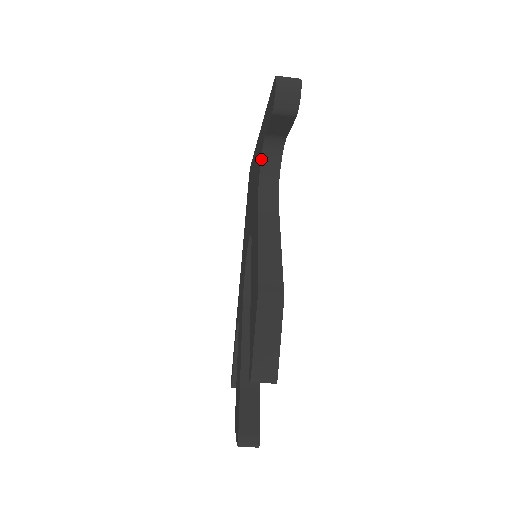
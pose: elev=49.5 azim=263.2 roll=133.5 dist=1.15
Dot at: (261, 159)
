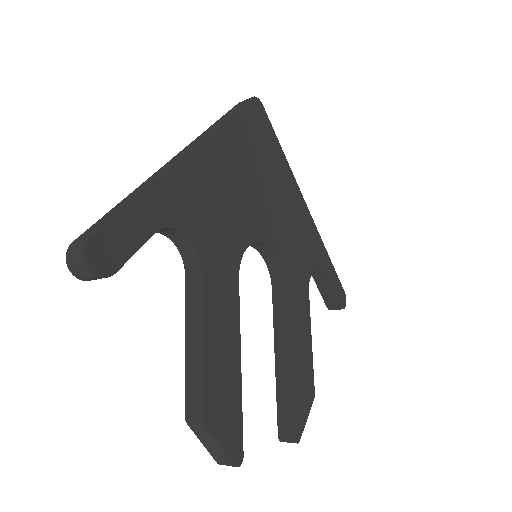
Dot at: (164, 235)
